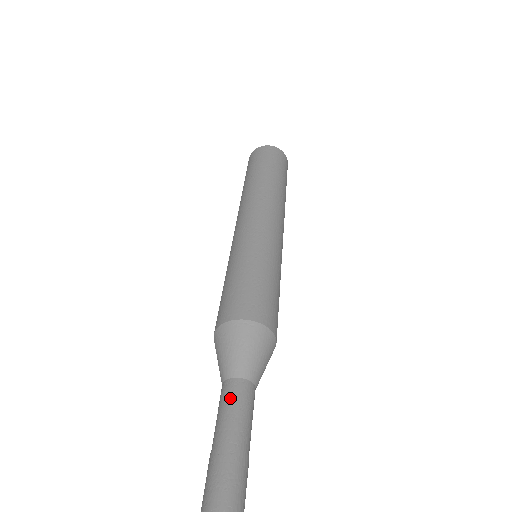
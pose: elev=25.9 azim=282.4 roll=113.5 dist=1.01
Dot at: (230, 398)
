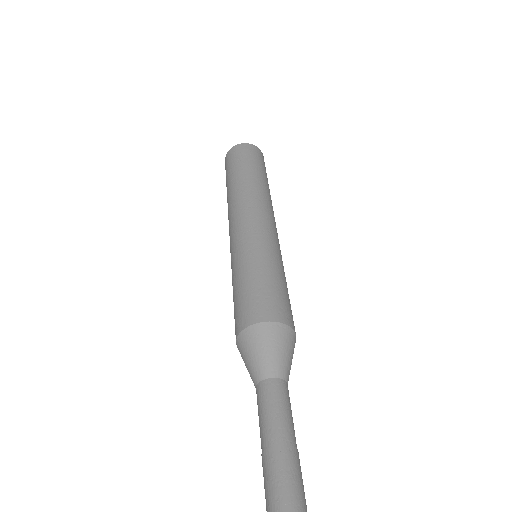
Dot at: (275, 398)
